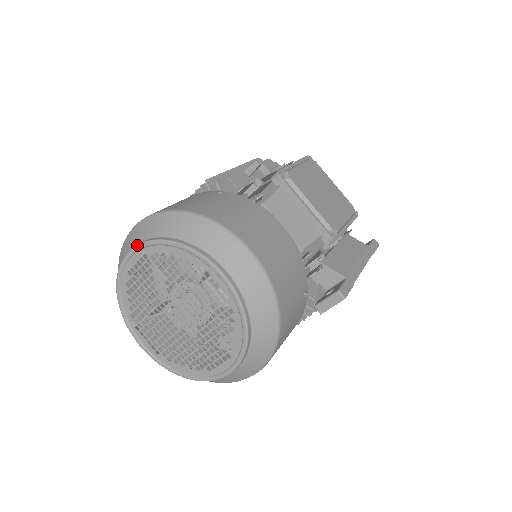
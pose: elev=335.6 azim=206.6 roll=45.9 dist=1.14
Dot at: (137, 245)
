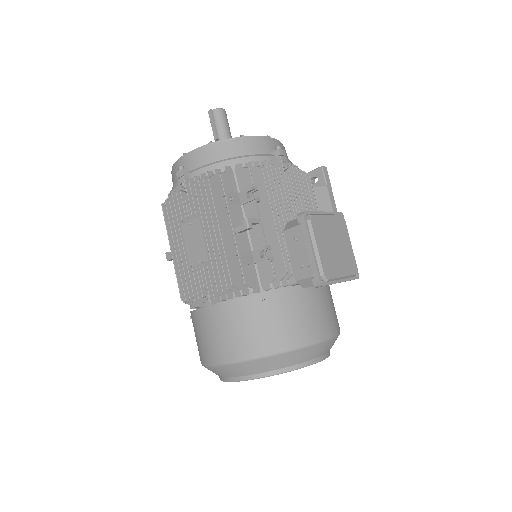
Dot at: occluded
